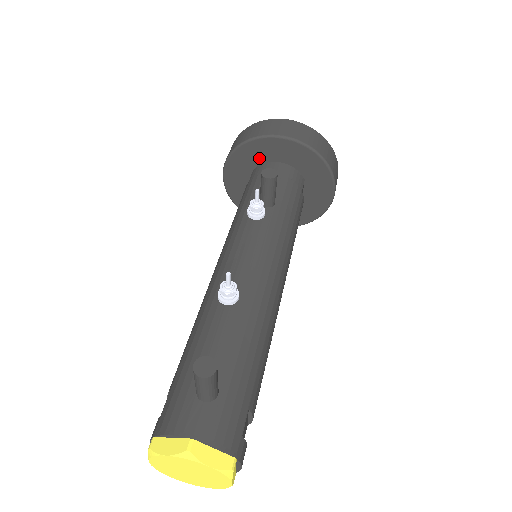
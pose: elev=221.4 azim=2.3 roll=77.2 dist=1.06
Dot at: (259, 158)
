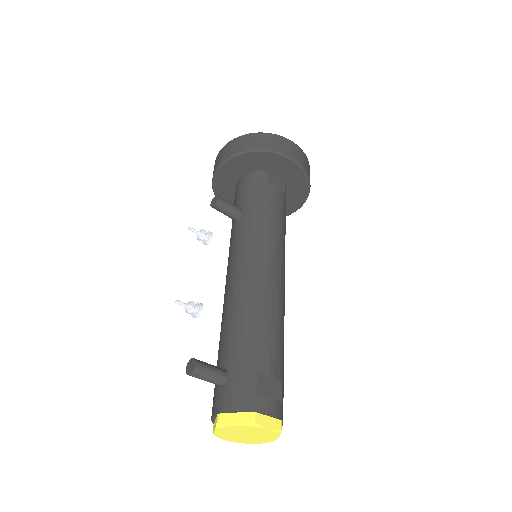
Dot at: (230, 186)
